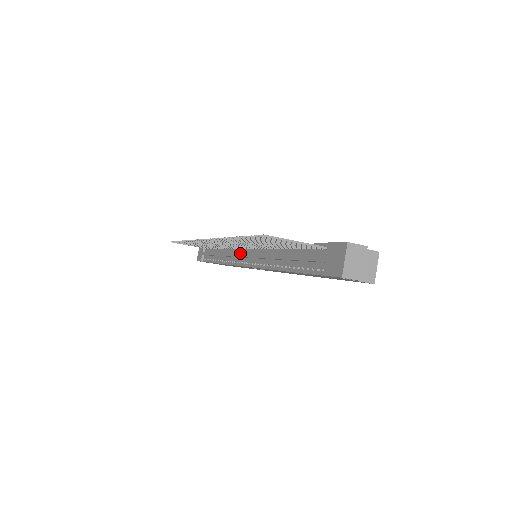
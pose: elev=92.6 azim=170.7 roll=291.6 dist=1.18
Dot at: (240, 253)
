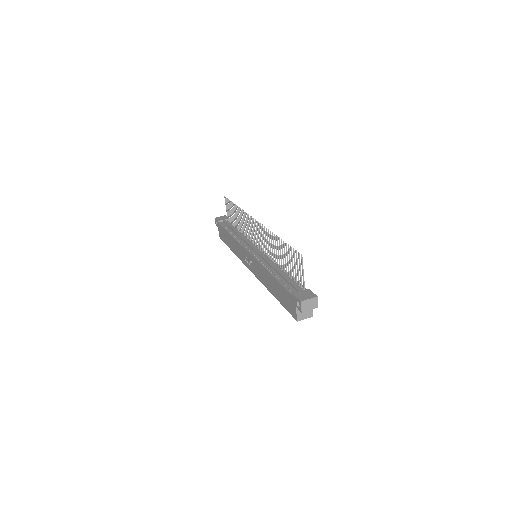
Dot at: (253, 246)
